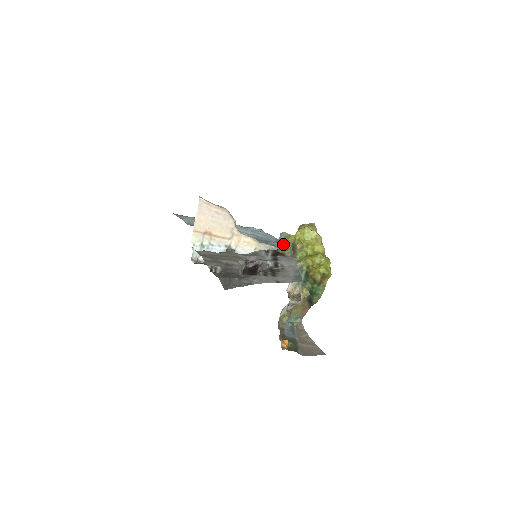
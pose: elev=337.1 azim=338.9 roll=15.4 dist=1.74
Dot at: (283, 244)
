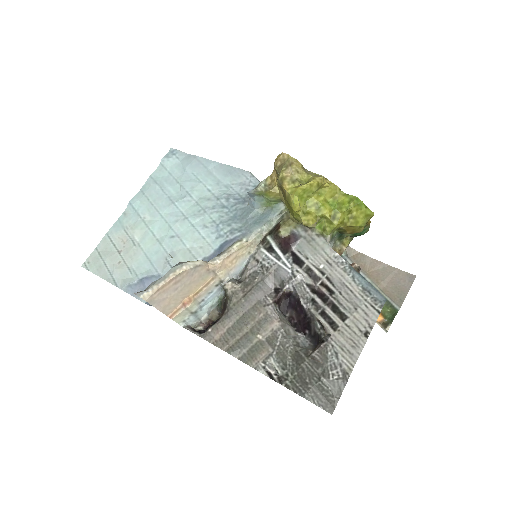
Dot at: (265, 204)
